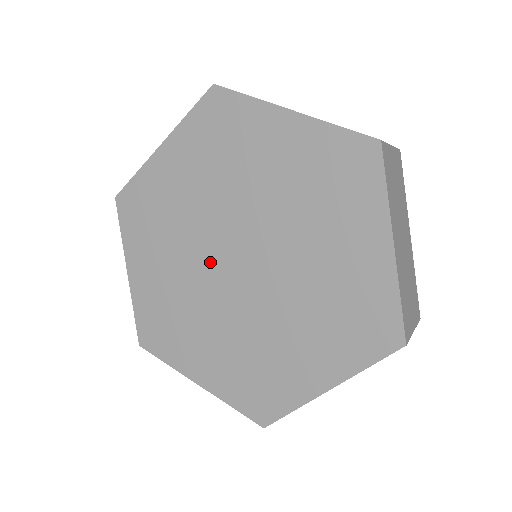
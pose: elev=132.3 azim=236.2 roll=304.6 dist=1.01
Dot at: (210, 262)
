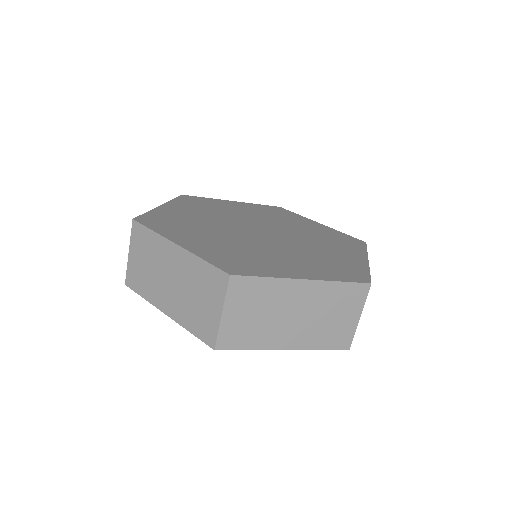
Dot at: (244, 234)
